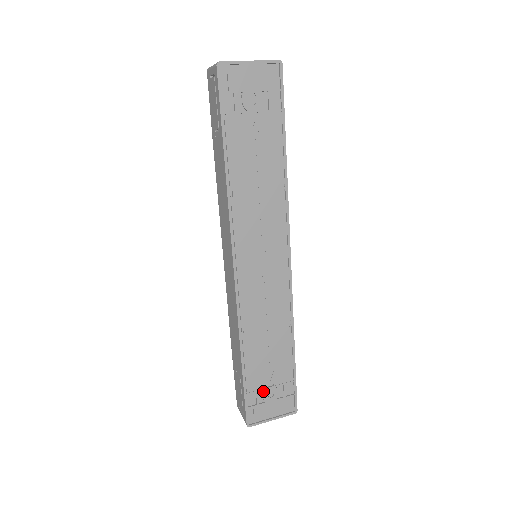
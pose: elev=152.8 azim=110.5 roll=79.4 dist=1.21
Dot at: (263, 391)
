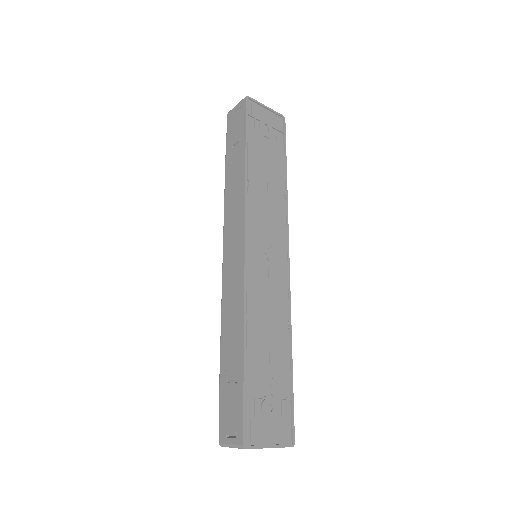
Dot at: (261, 401)
